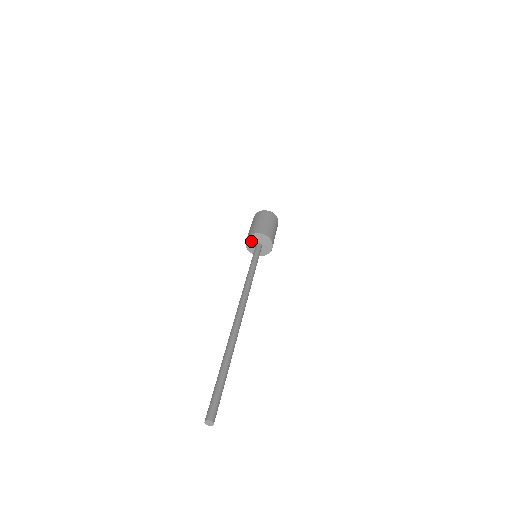
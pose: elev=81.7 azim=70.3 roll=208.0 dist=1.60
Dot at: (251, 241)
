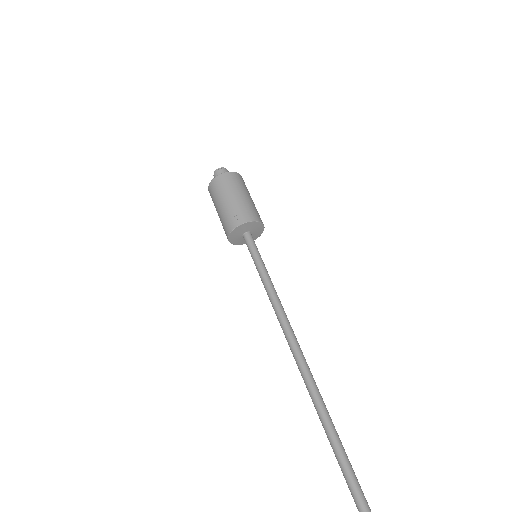
Dot at: (244, 228)
